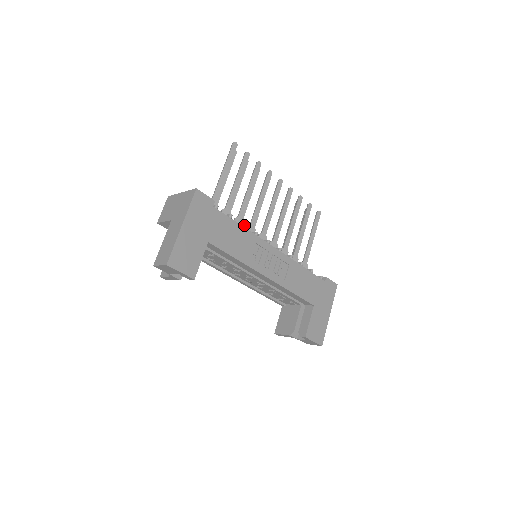
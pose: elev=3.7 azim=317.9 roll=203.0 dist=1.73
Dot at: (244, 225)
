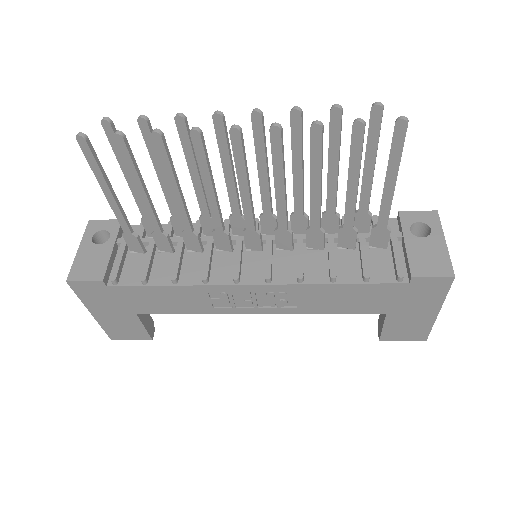
Dot at: (172, 282)
